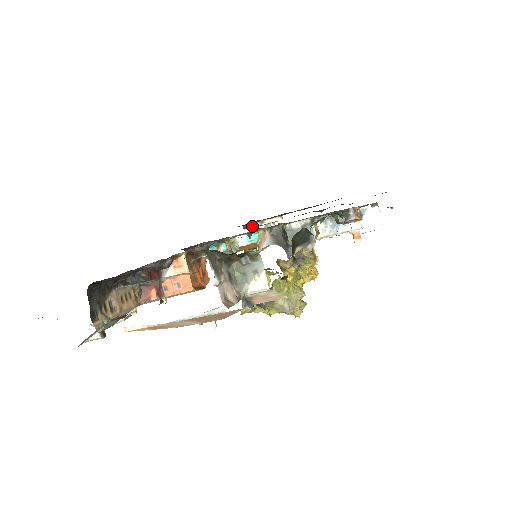
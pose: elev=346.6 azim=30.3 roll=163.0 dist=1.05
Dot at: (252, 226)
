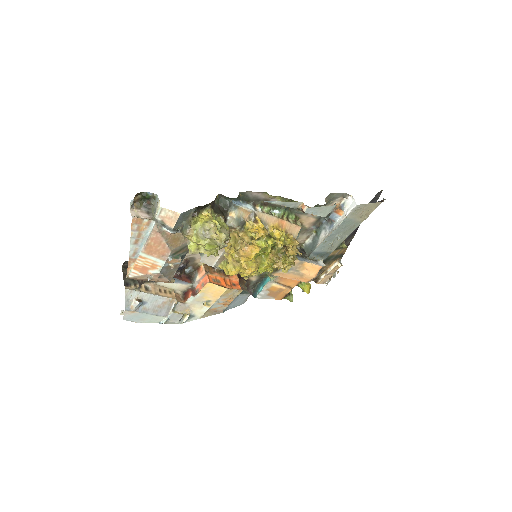
Dot at: (321, 278)
